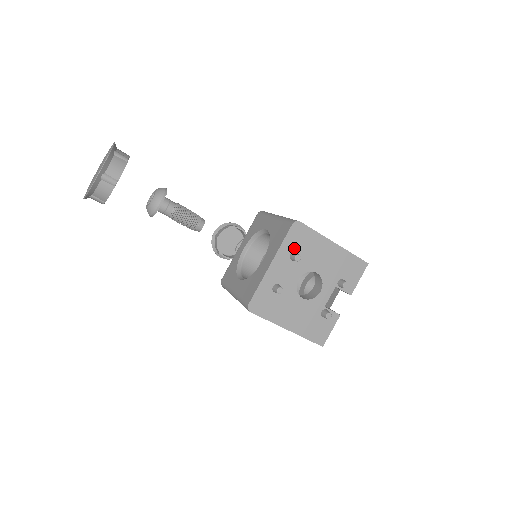
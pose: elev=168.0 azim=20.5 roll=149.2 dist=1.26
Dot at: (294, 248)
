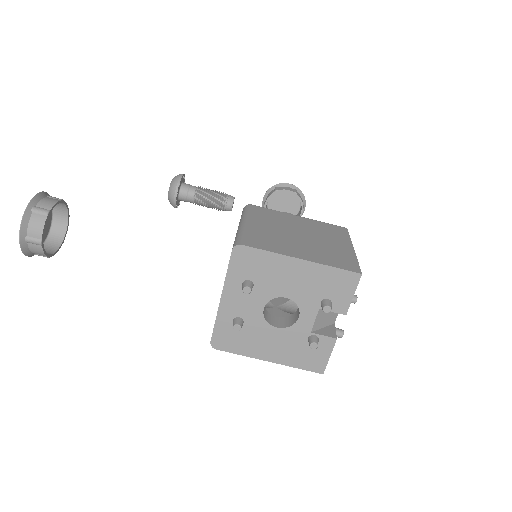
Dot at: (245, 276)
